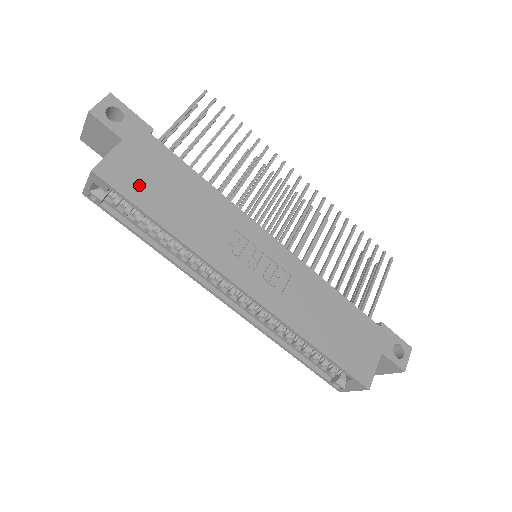
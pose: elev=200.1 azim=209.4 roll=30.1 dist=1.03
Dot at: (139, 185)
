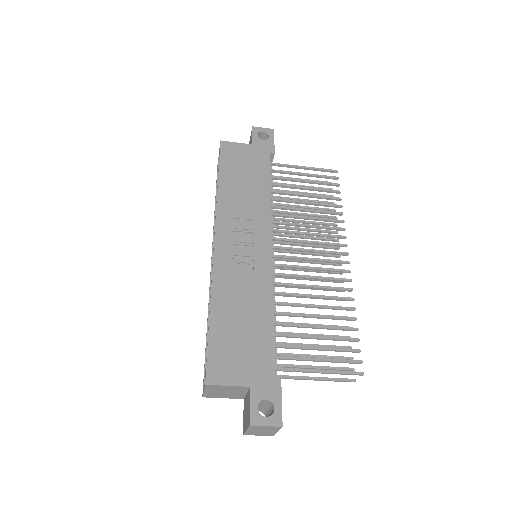
Dot at: (233, 161)
